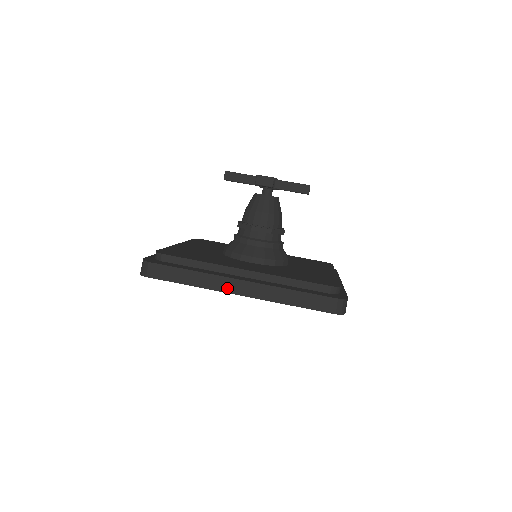
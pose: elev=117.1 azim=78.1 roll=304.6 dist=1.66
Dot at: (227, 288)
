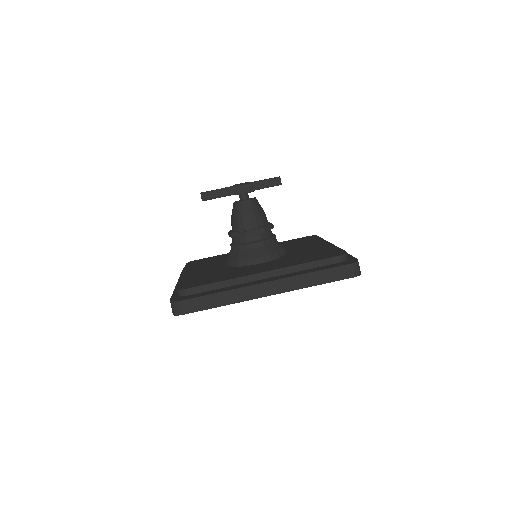
Dot at: (257, 294)
